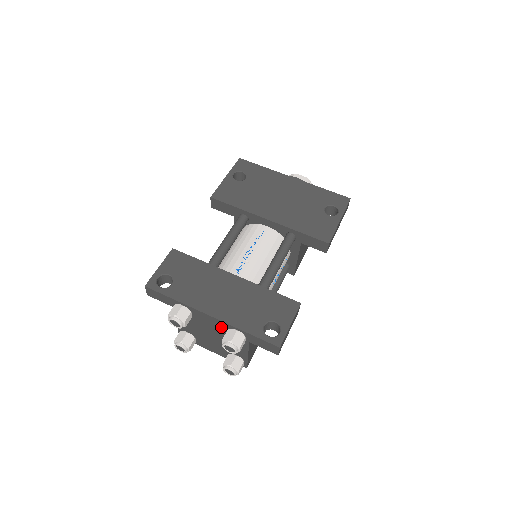
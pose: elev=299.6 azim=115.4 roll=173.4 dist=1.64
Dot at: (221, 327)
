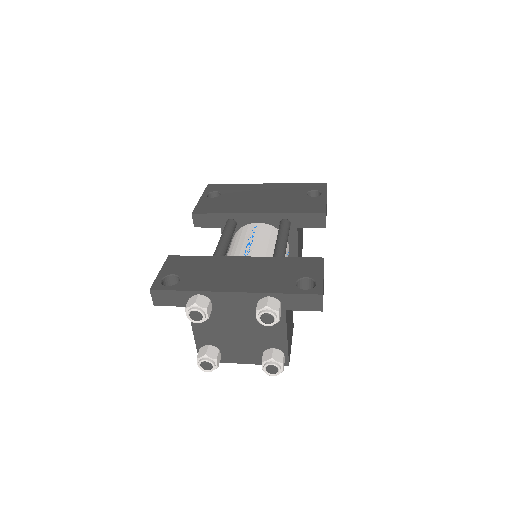
Dot at: (249, 305)
